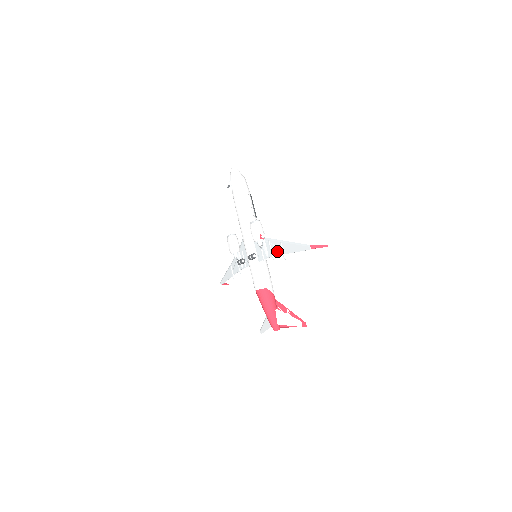
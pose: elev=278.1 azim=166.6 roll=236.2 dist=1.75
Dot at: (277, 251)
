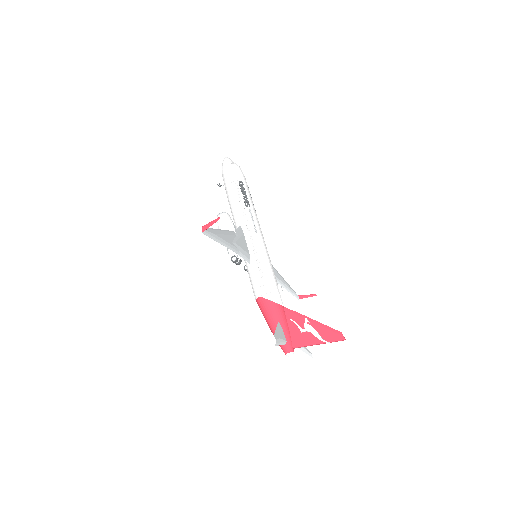
Dot at: occluded
